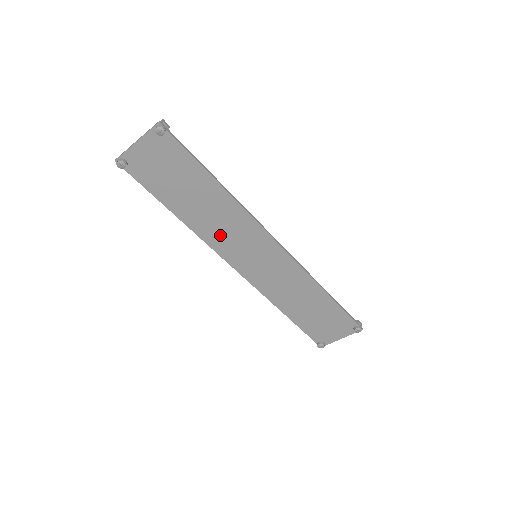
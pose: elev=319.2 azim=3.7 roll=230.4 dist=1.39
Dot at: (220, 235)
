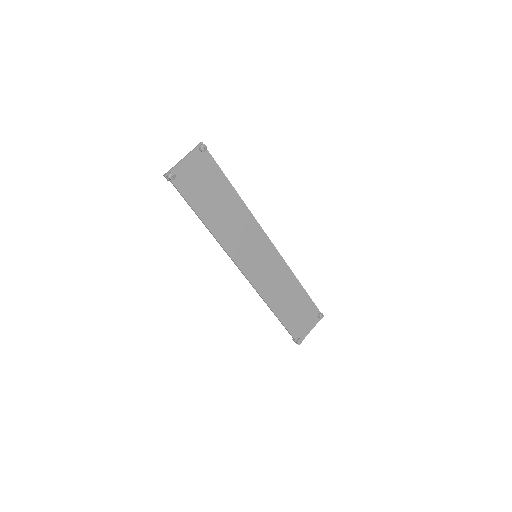
Dot at: (233, 238)
